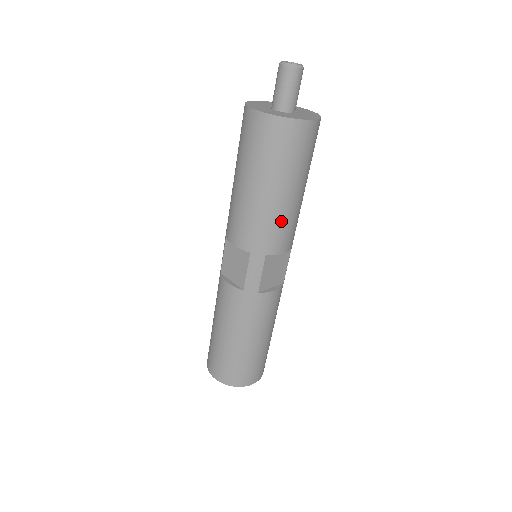
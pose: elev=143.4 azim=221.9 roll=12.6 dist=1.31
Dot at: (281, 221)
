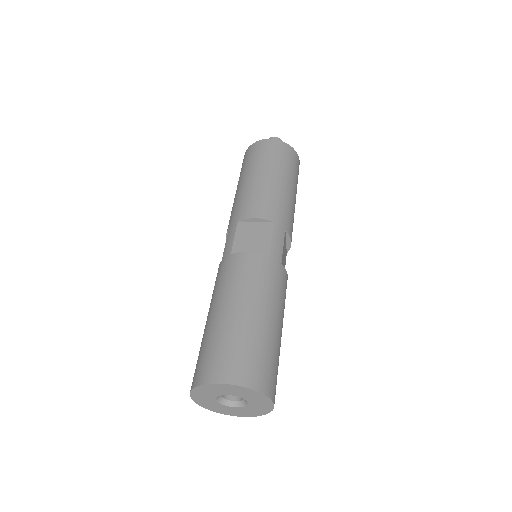
Dot at: (292, 210)
